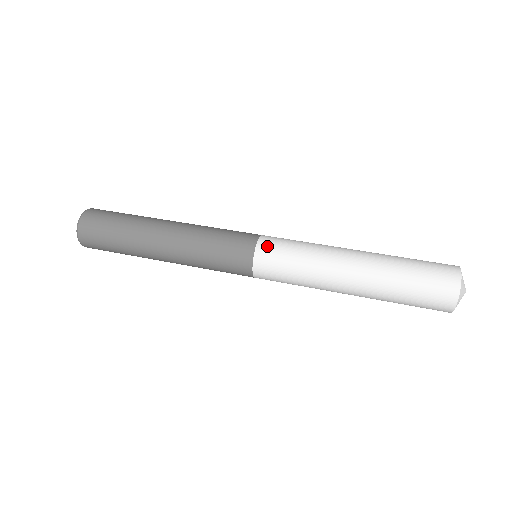
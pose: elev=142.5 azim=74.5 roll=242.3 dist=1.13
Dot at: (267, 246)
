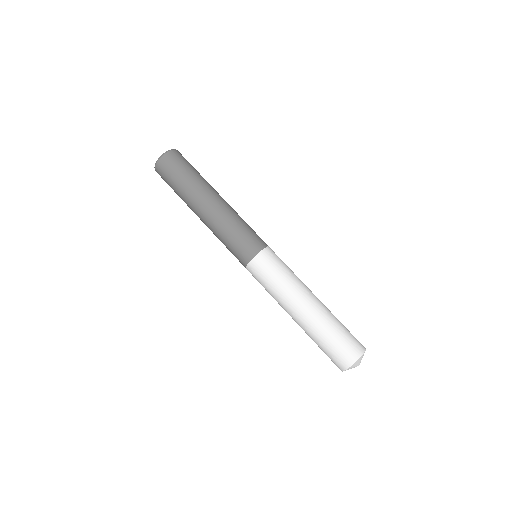
Dot at: (269, 255)
